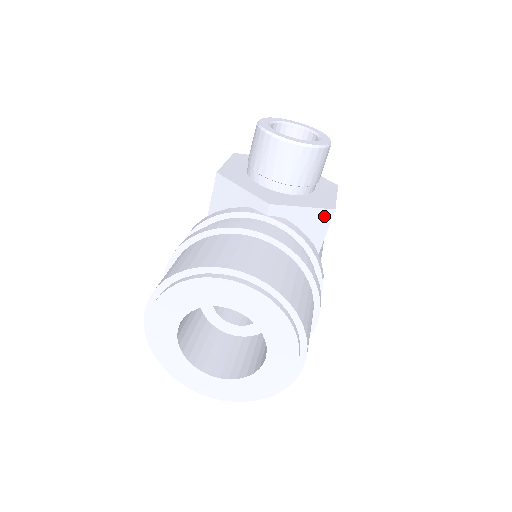
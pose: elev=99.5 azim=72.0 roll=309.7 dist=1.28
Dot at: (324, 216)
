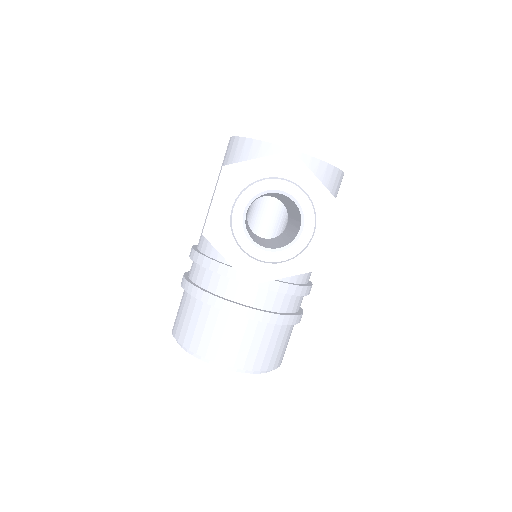
Dot at: occluded
